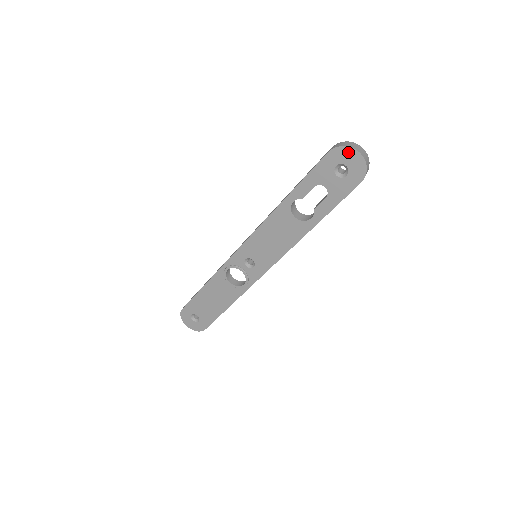
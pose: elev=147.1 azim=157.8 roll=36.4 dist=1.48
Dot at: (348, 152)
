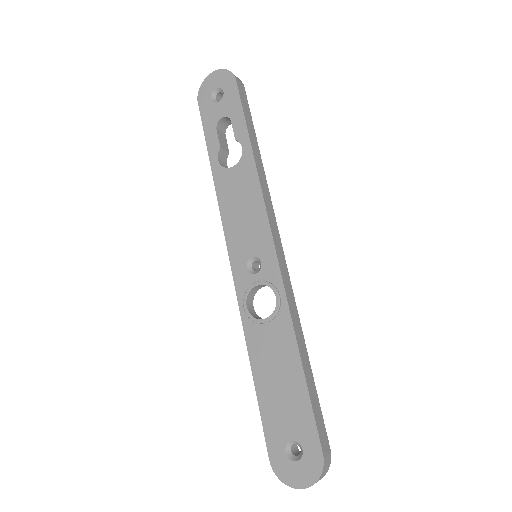
Dot at: (207, 83)
